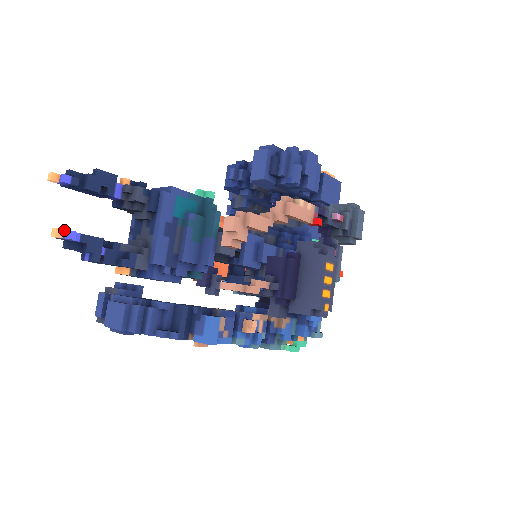
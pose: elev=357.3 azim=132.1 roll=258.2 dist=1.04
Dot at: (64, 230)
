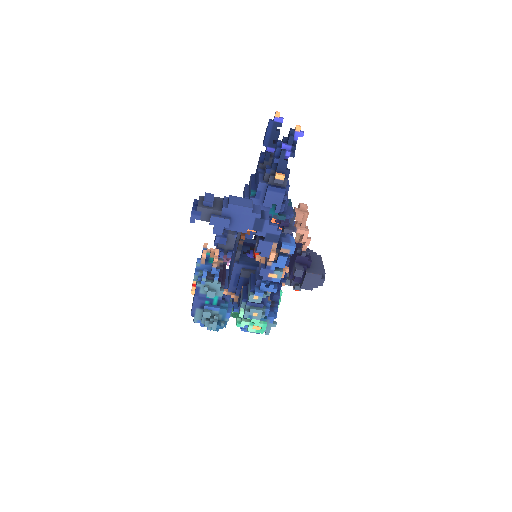
Dot at: (299, 130)
